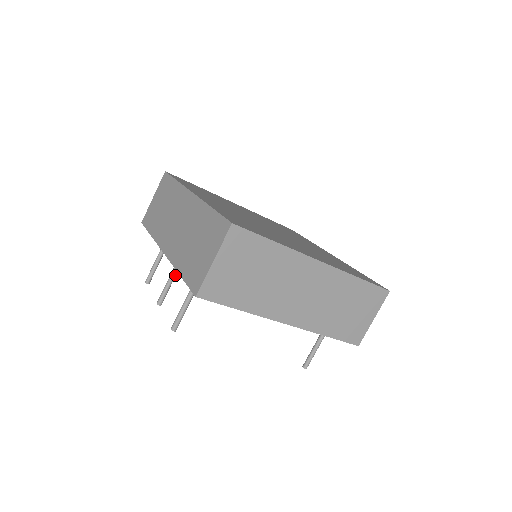
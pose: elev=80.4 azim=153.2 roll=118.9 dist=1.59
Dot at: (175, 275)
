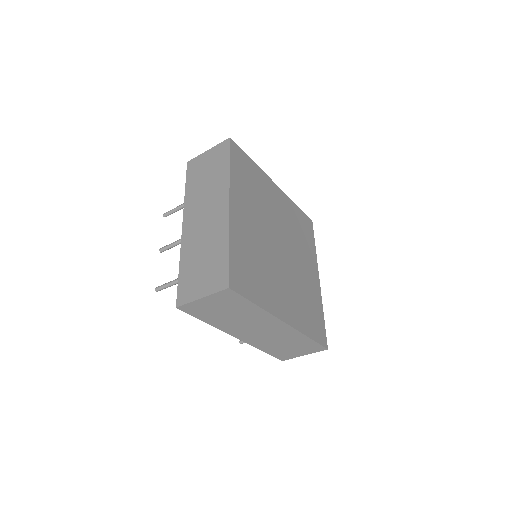
Dot at: occluded
